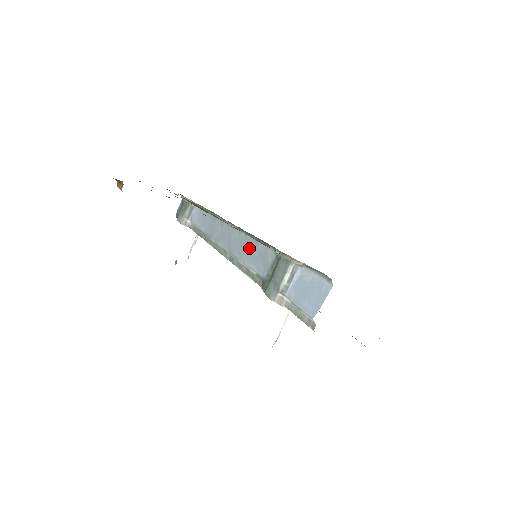
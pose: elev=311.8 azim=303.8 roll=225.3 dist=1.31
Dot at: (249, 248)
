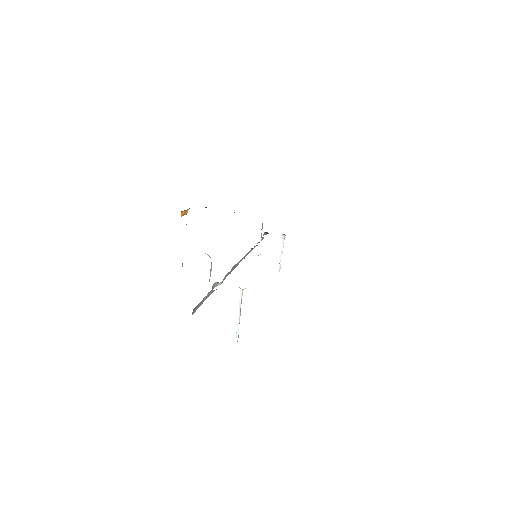
Dot at: occluded
